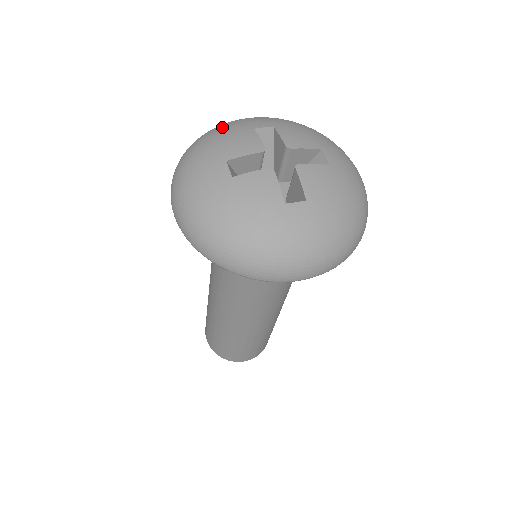
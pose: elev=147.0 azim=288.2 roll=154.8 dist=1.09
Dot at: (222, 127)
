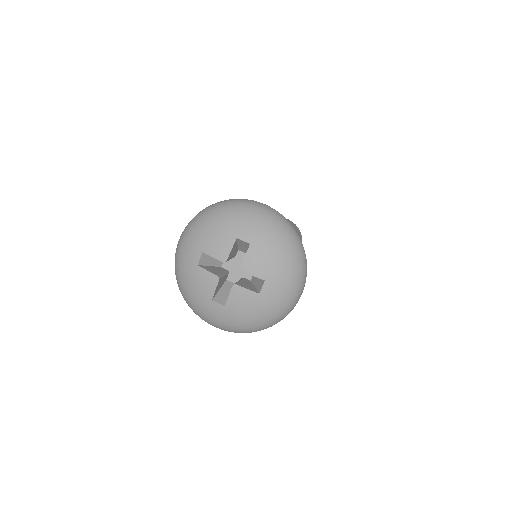
Dot at: (227, 216)
